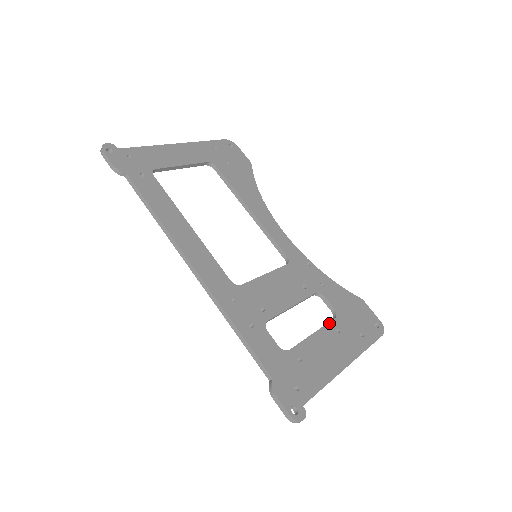
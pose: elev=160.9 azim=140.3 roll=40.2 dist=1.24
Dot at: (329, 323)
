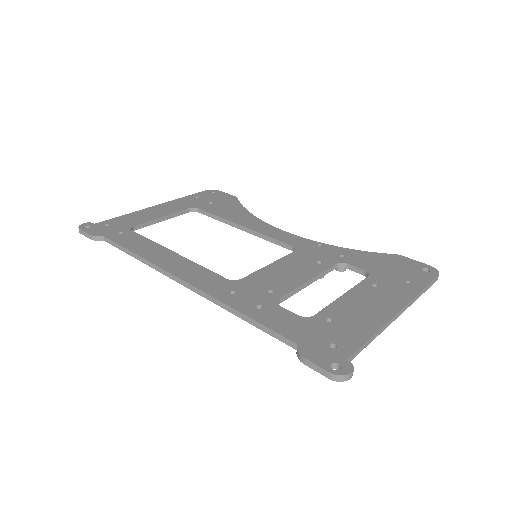
Dot at: (361, 282)
